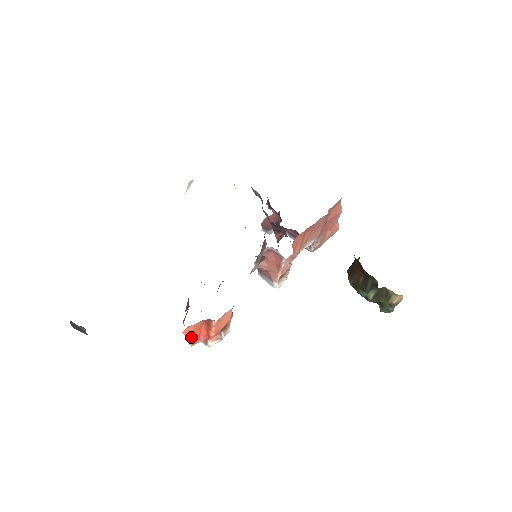
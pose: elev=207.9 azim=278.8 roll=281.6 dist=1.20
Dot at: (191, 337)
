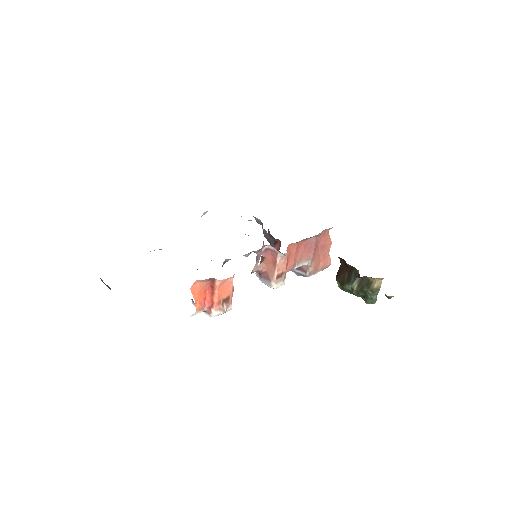
Dot at: (197, 299)
